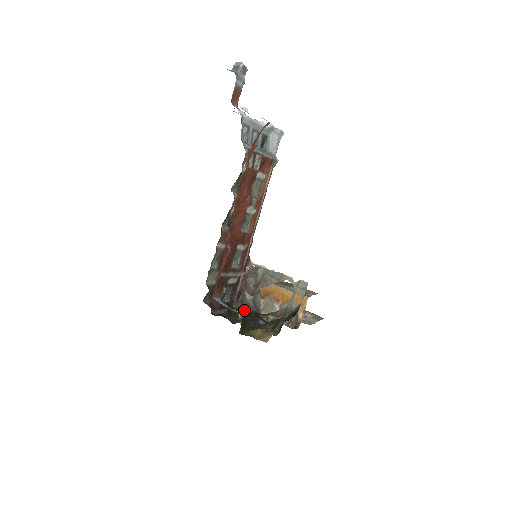
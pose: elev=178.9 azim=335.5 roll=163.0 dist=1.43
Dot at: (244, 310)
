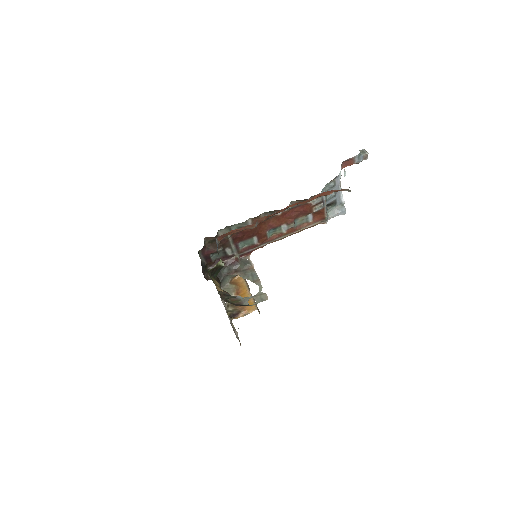
Dot at: occluded
